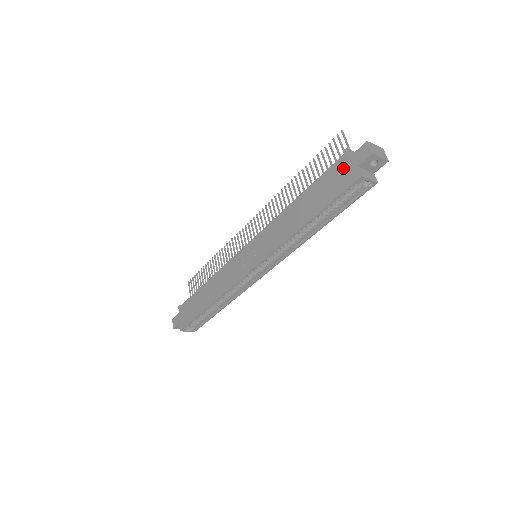
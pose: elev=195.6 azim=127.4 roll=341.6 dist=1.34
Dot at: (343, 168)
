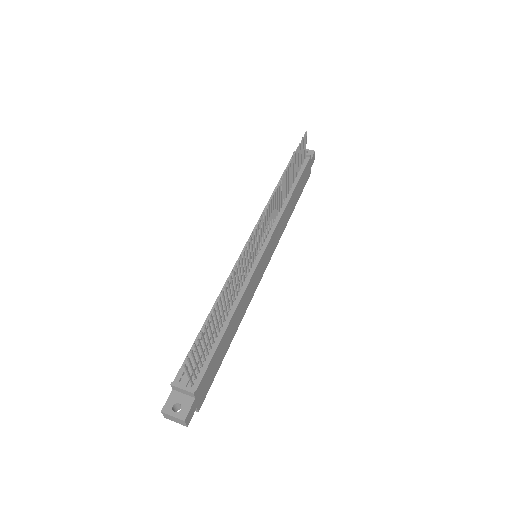
Dot at: occluded
